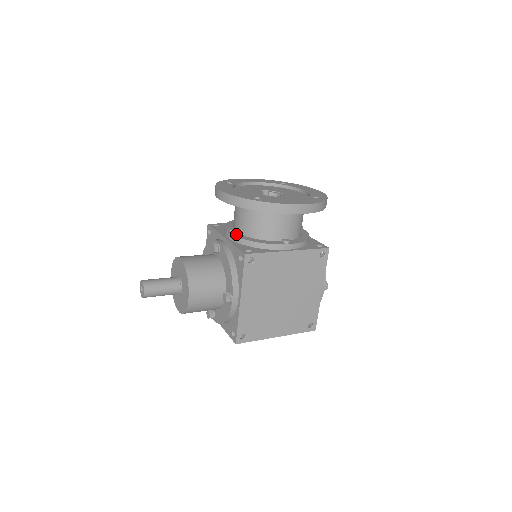
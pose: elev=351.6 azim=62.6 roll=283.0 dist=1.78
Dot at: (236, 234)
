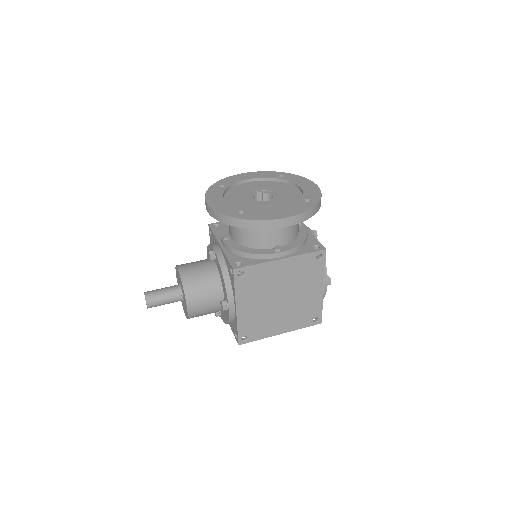
Dot at: (229, 242)
